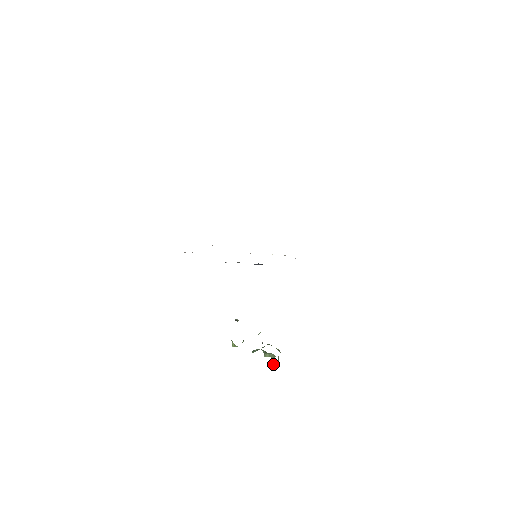
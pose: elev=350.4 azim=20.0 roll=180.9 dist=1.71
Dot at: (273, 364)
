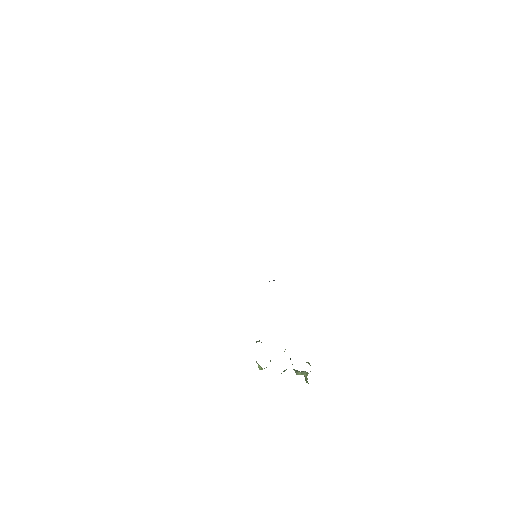
Dot at: (307, 381)
